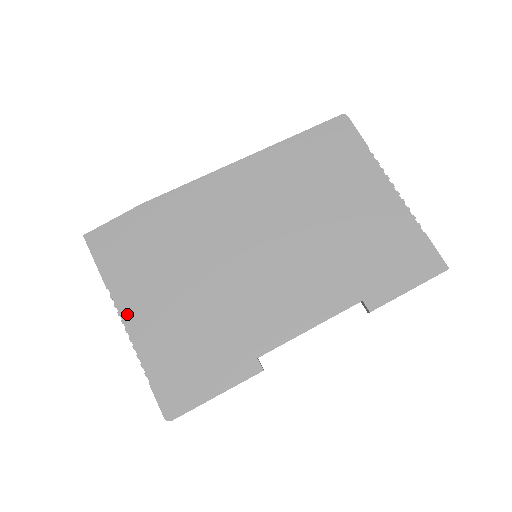
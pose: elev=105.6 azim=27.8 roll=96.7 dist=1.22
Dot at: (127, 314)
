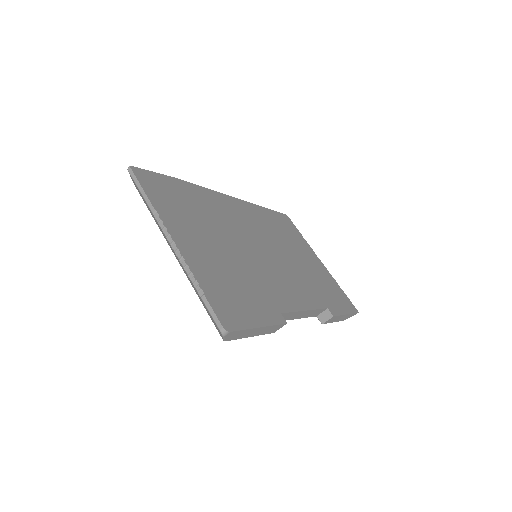
Dot at: (176, 236)
